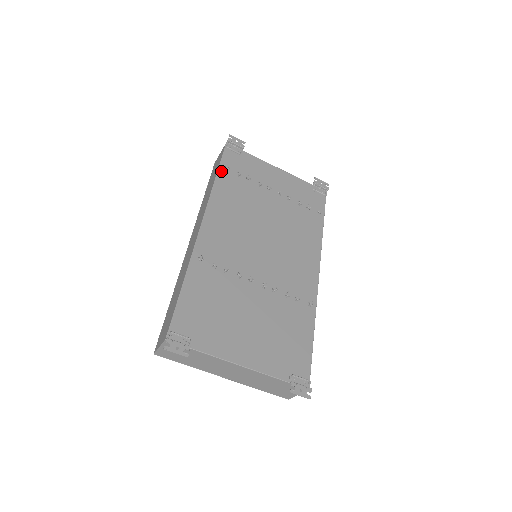
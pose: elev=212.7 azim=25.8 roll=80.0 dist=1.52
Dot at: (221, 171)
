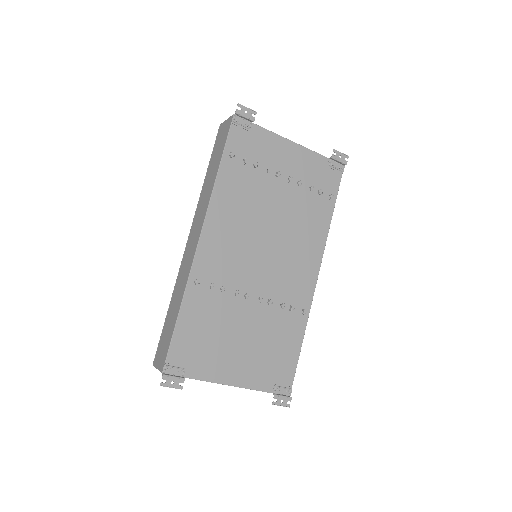
Dot at: (225, 160)
